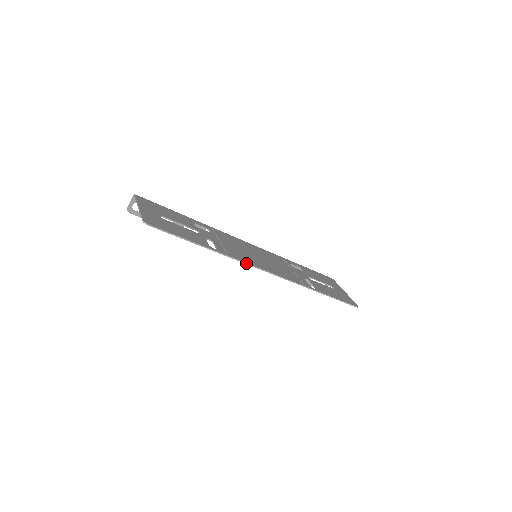
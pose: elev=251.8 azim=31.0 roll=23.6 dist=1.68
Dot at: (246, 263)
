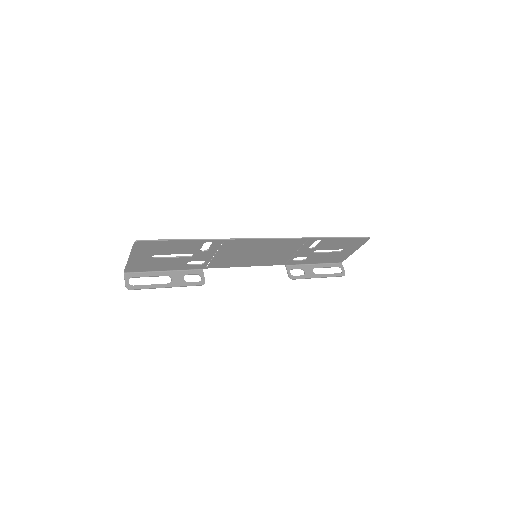
Dot at: (244, 239)
